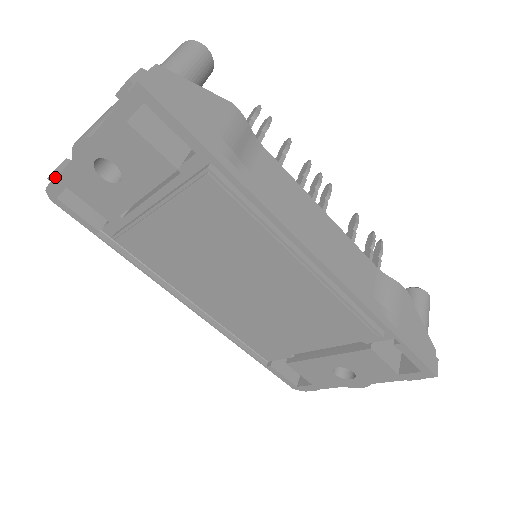
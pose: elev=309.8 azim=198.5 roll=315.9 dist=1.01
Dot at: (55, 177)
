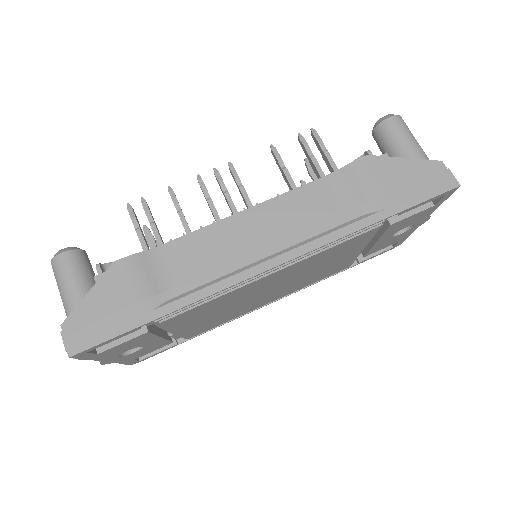
Dot at: occluded
